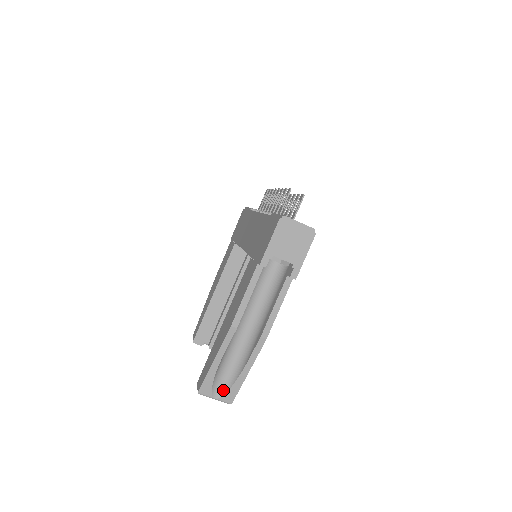
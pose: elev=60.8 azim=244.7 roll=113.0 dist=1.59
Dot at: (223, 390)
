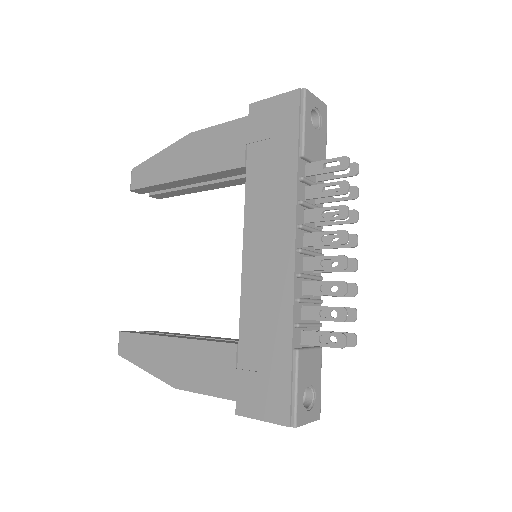
Dot at: occluded
